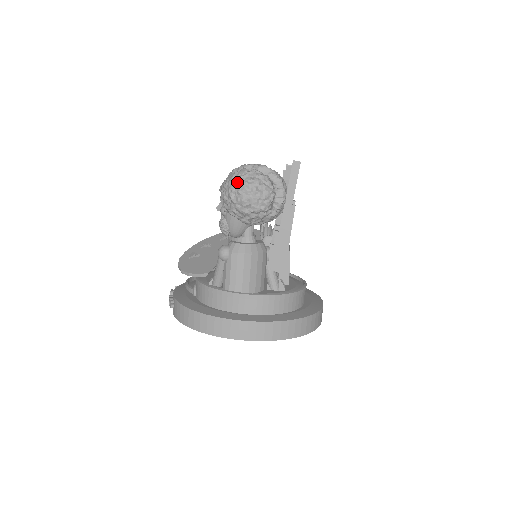
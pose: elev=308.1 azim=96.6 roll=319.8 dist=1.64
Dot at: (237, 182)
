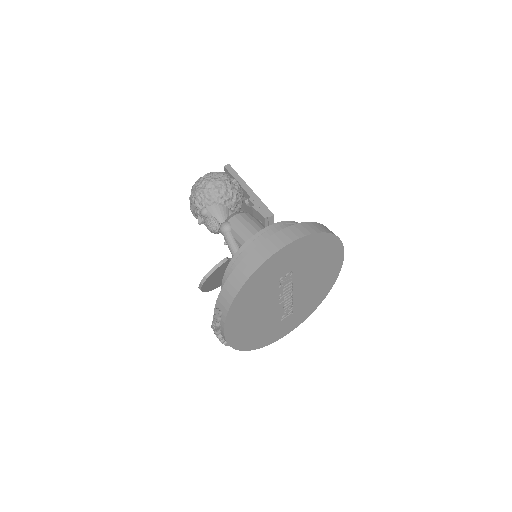
Dot at: (198, 182)
